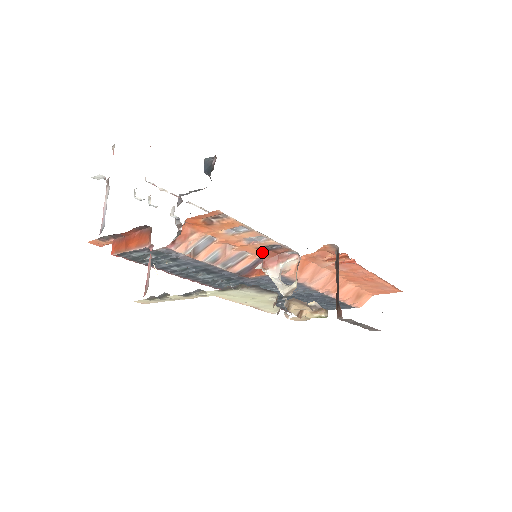
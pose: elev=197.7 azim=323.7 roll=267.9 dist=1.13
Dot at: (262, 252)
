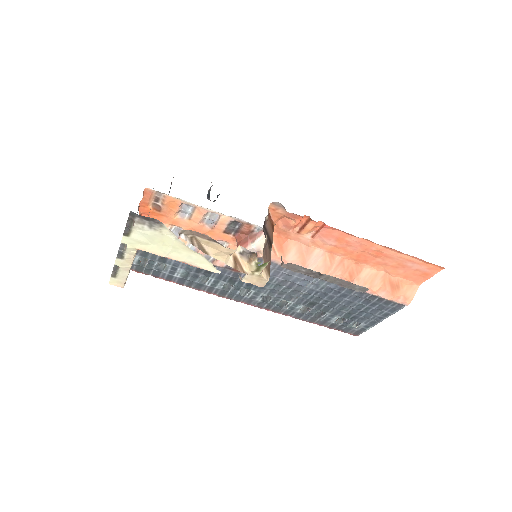
Dot at: (233, 237)
